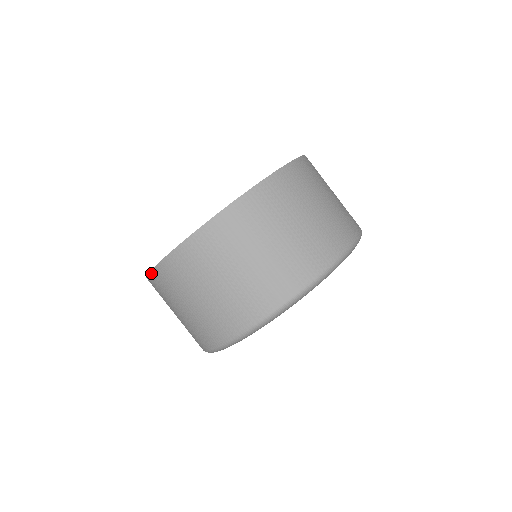
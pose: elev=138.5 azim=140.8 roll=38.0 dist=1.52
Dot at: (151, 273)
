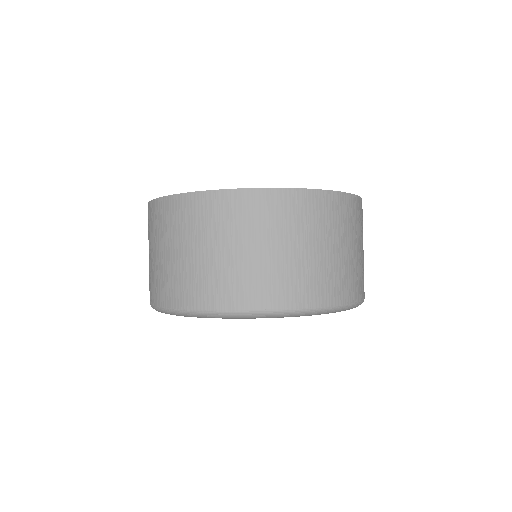
Dot at: (154, 201)
